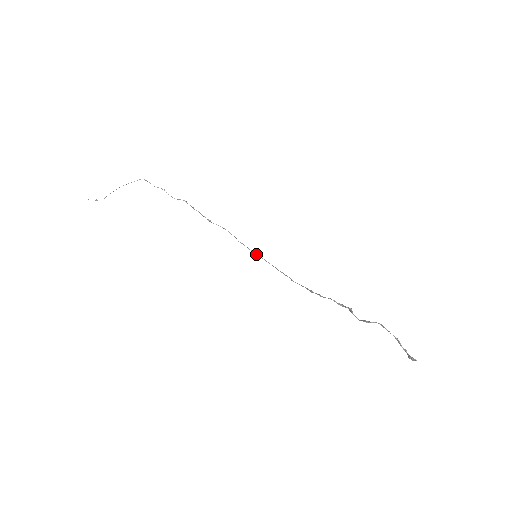
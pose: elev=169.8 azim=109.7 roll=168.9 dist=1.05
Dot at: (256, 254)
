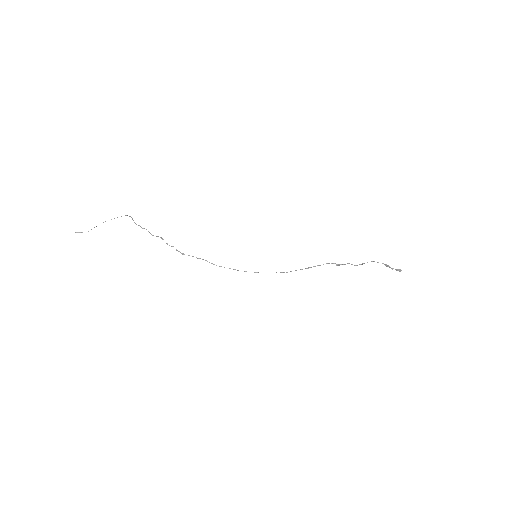
Dot at: occluded
